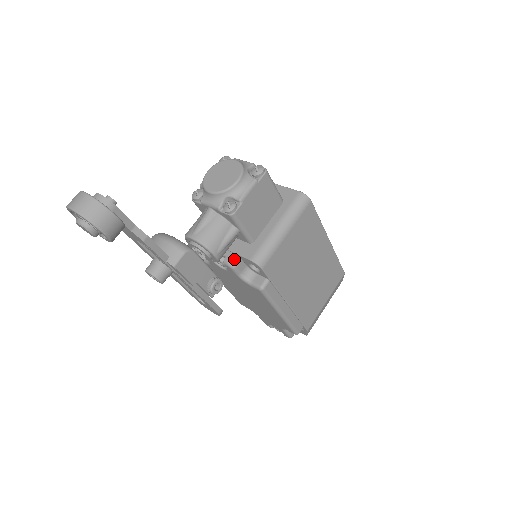
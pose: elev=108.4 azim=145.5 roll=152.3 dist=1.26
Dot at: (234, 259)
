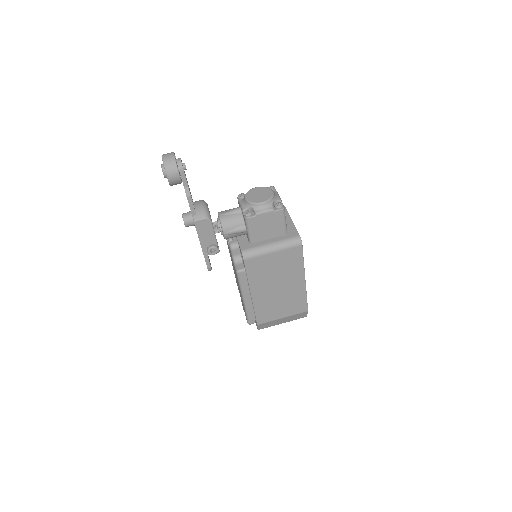
Dot at: (235, 244)
